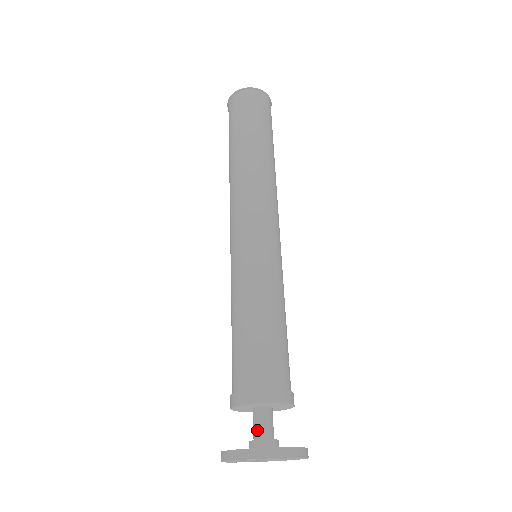
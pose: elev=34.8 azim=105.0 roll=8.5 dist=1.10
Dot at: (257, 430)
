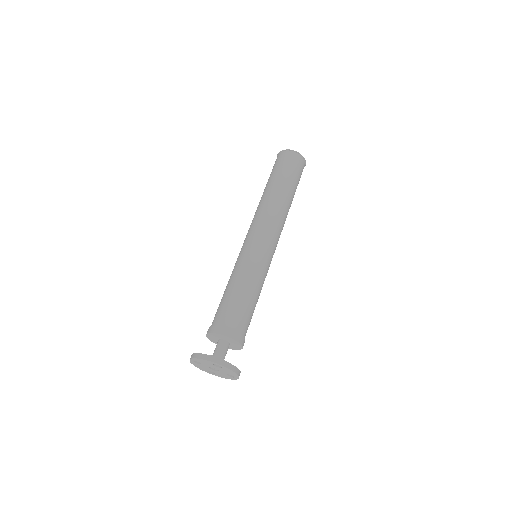
Dot at: (215, 351)
